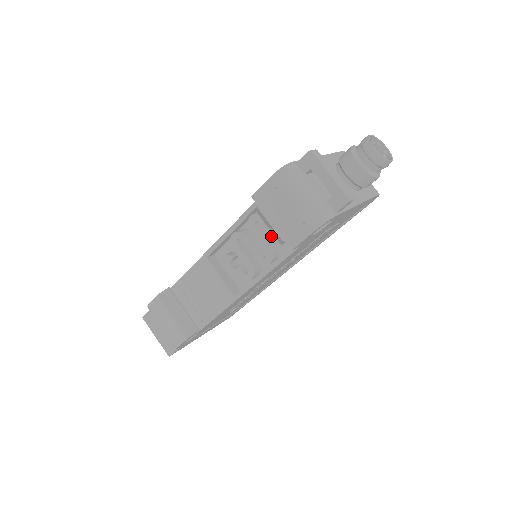
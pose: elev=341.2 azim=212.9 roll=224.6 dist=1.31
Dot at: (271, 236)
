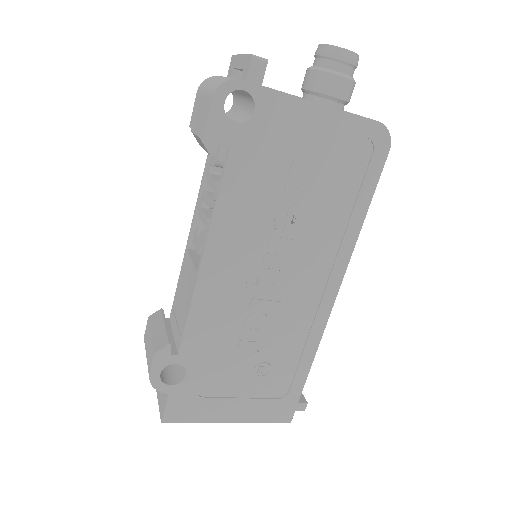
Dot at: occluded
